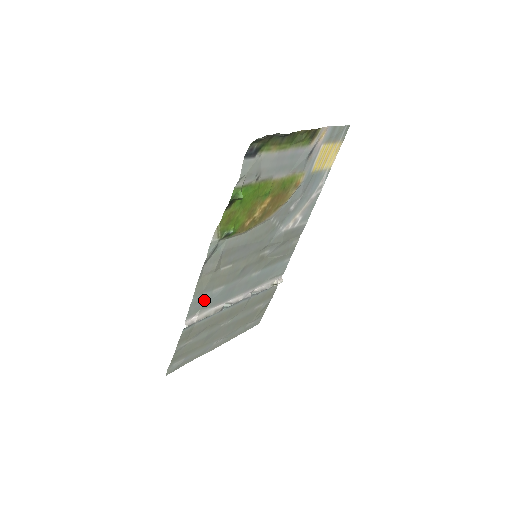
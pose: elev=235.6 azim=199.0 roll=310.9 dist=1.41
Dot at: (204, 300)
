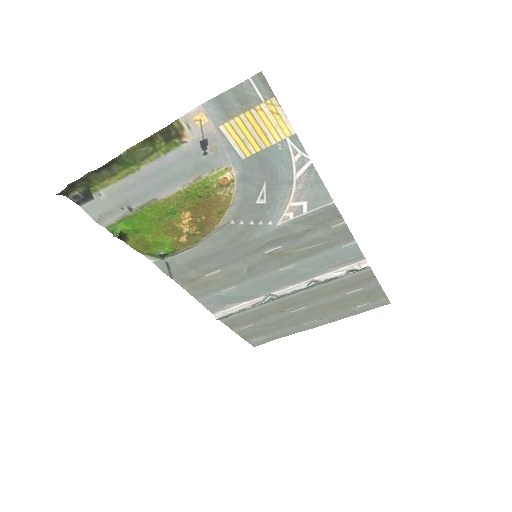
Dot at: (219, 298)
